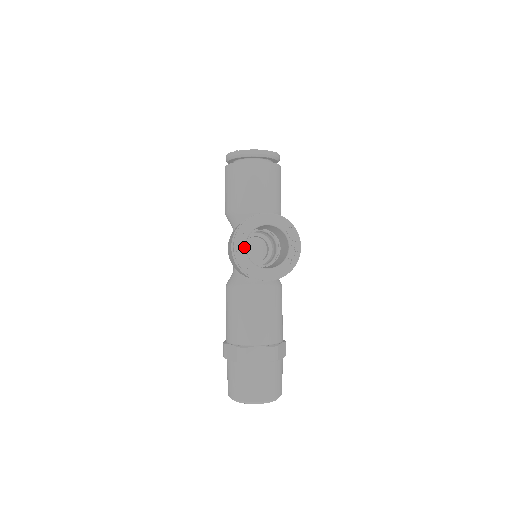
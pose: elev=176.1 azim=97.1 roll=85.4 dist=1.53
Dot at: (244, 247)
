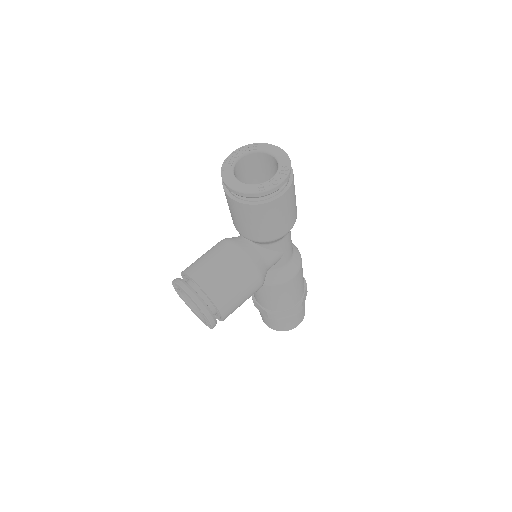
Dot at: (179, 293)
